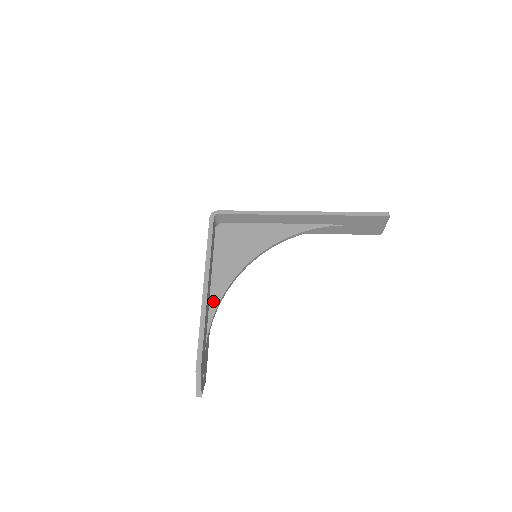
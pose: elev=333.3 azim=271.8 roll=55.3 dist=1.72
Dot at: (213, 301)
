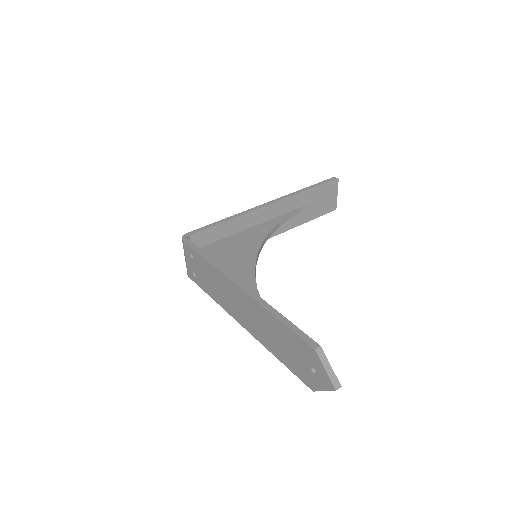
Dot at: occluded
